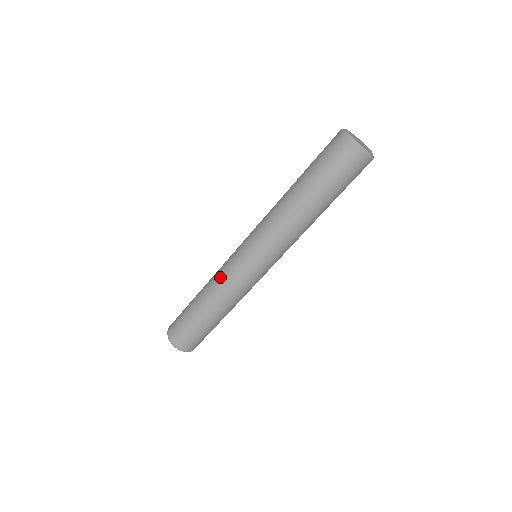
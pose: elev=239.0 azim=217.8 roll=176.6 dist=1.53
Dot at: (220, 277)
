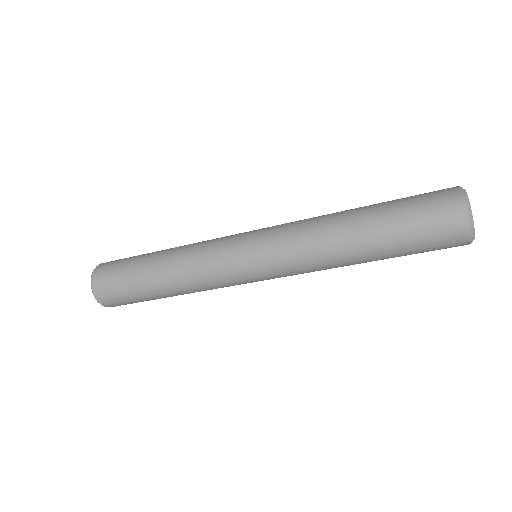
Dot at: (206, 282)
